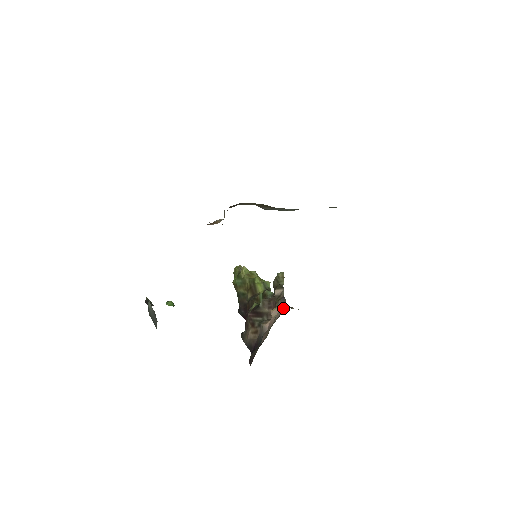
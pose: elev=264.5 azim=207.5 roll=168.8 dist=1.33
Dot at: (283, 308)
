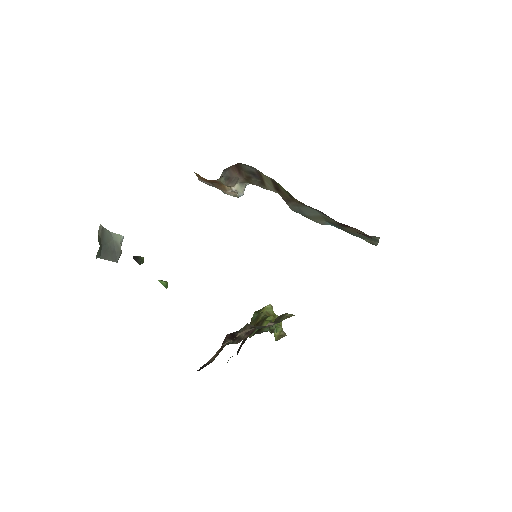
Dot at: occluded
